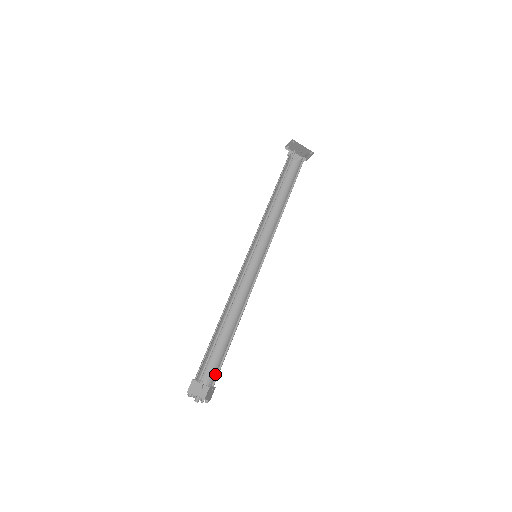
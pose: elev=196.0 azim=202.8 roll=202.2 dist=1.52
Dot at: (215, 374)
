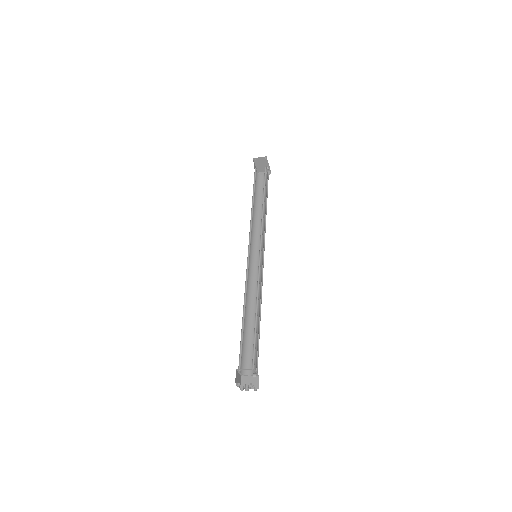
Dot at: (248, 364)
